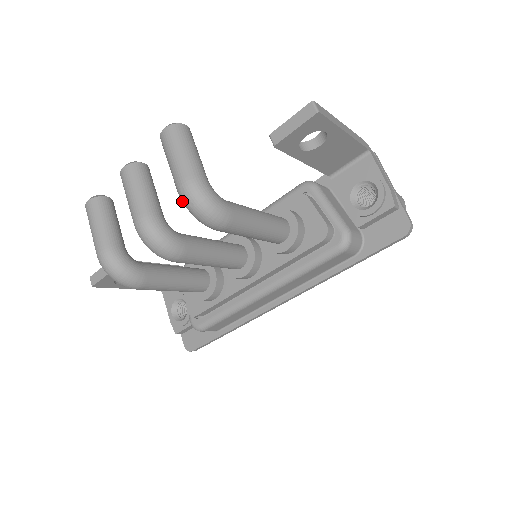
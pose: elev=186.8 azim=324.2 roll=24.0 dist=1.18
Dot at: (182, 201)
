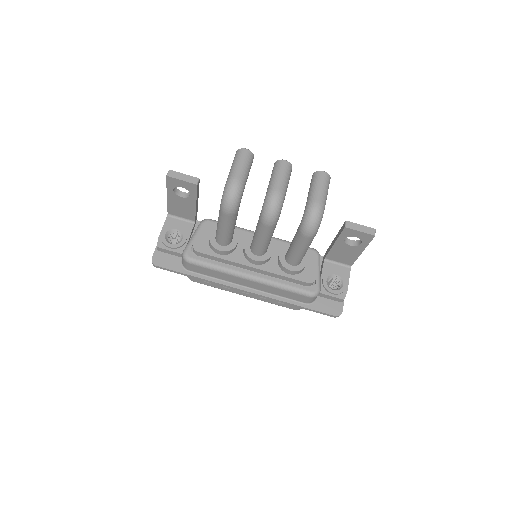
Dot at: (308, 208)
